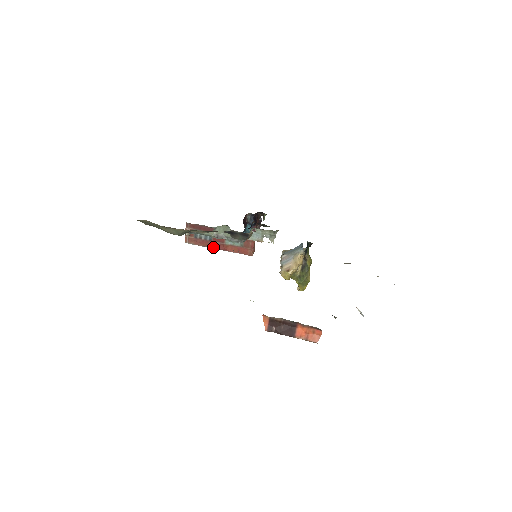
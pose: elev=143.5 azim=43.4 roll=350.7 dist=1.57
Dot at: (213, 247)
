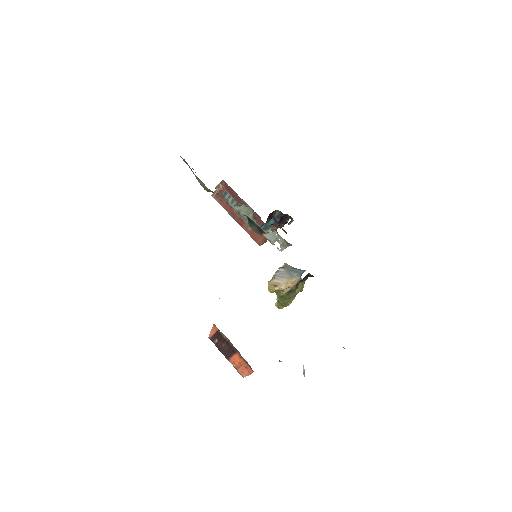
Dot at: (232, 215)
